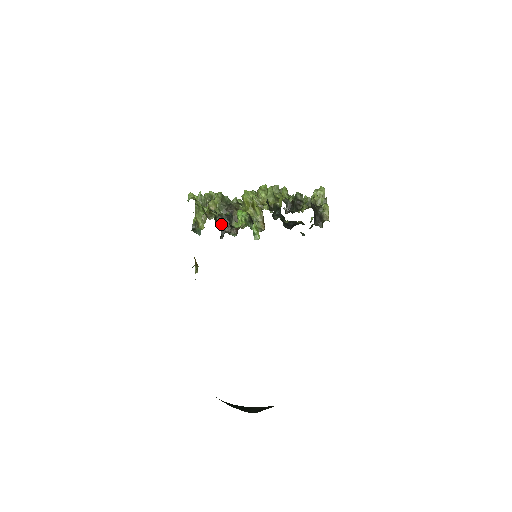
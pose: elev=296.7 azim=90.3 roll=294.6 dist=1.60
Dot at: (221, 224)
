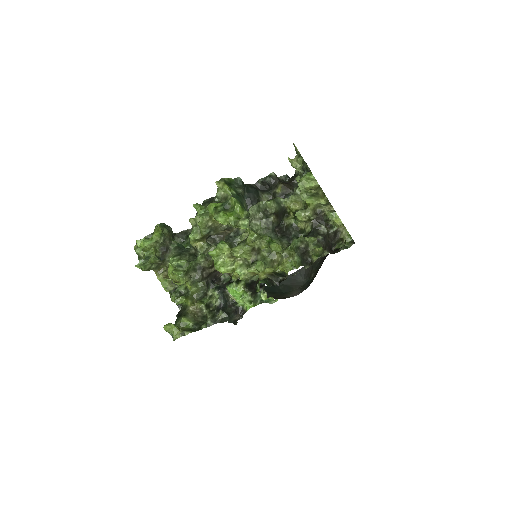
Dot at: (228, 322)
